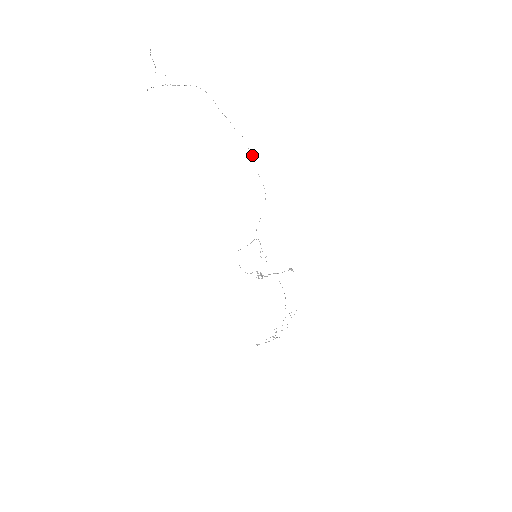
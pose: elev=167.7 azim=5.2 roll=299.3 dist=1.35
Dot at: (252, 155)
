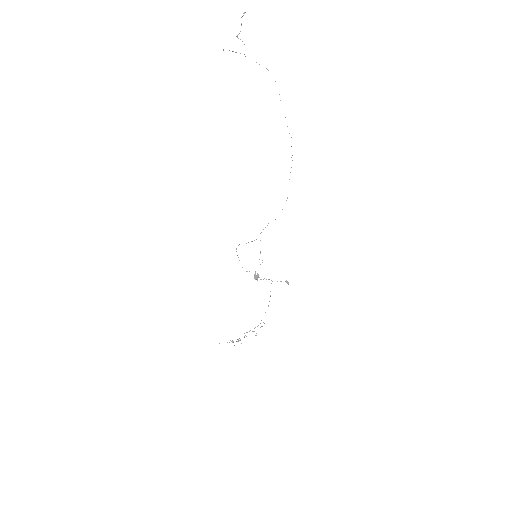
Dot at: occluded
